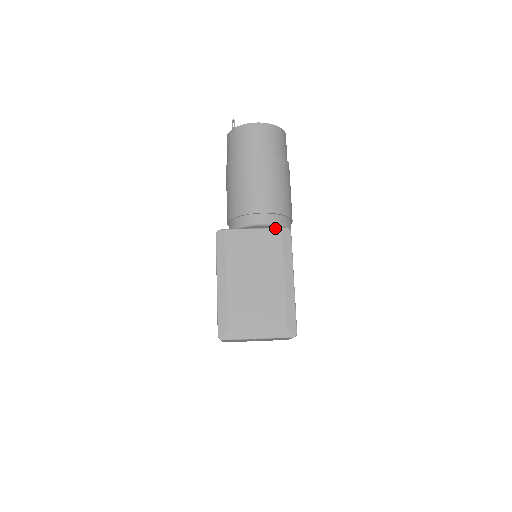
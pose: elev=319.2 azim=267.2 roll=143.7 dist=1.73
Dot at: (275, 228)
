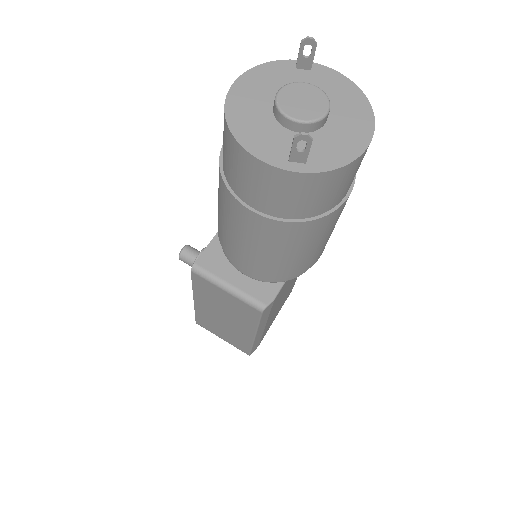
Dot at: occluded
